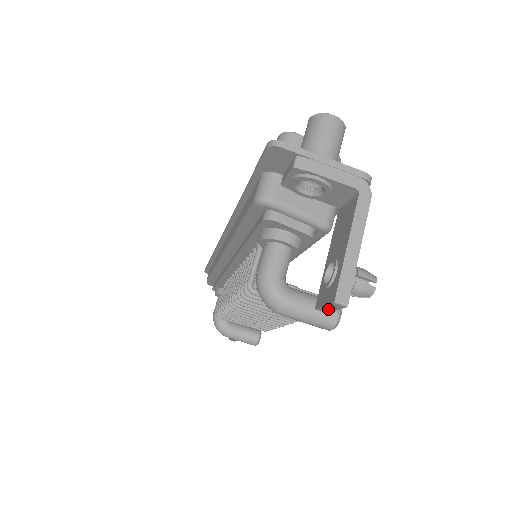
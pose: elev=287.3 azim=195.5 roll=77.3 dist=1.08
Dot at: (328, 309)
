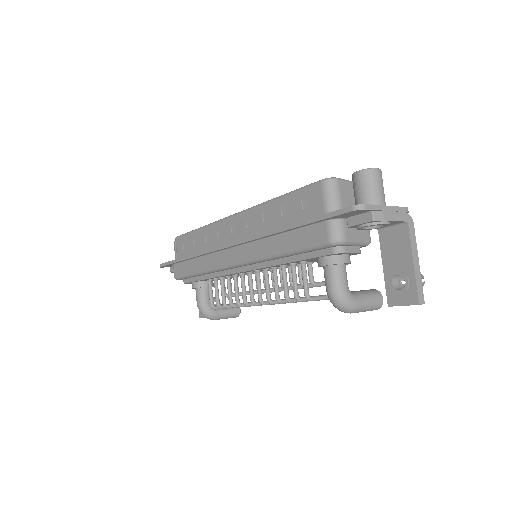
Dot at: occluded
